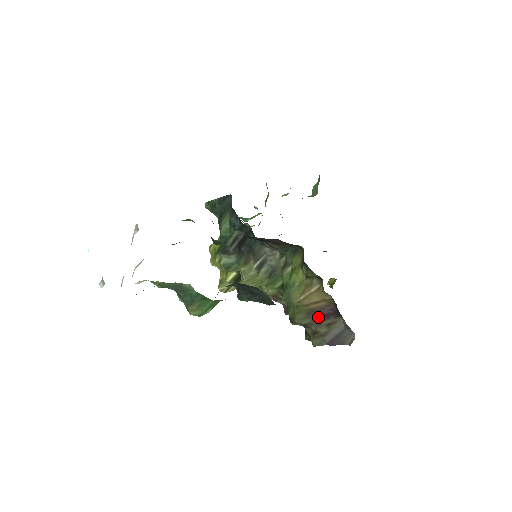
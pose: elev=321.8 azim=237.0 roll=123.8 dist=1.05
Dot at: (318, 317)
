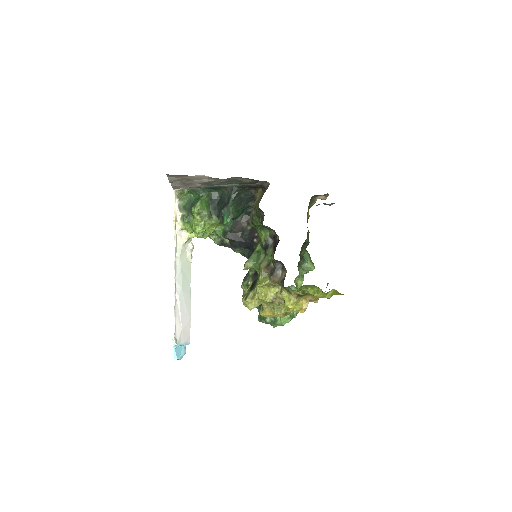
Dot at: occluded
